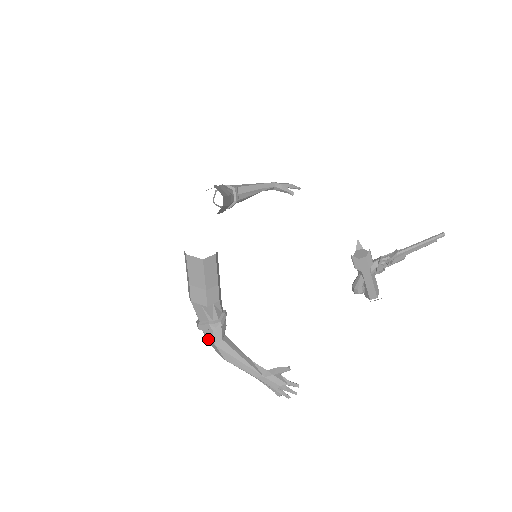
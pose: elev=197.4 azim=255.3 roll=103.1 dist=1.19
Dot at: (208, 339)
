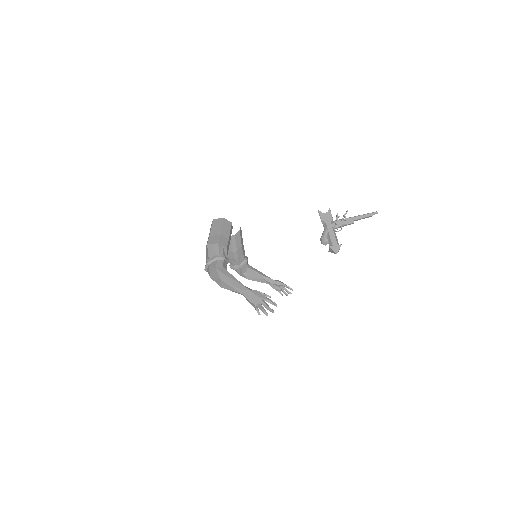
Dot at: (211, 270)
